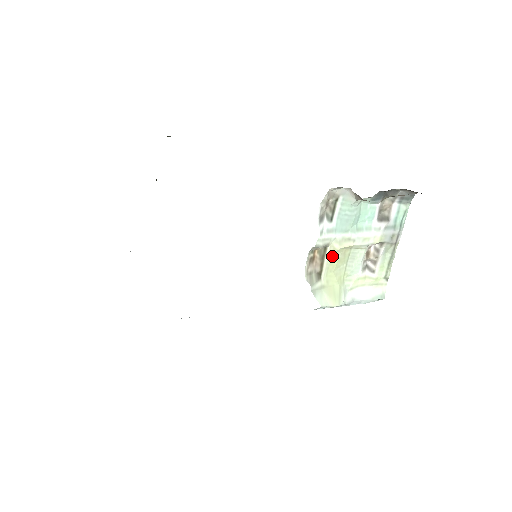
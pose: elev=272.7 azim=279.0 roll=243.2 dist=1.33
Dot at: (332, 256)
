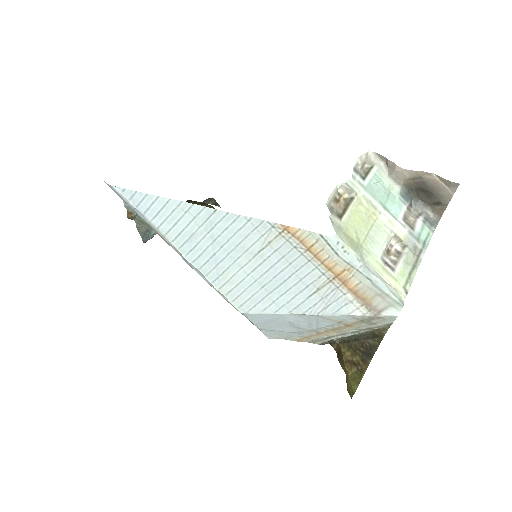
Dot at: (357, 208)
